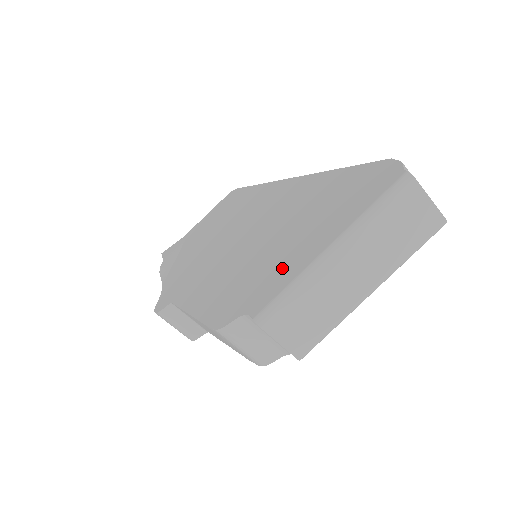
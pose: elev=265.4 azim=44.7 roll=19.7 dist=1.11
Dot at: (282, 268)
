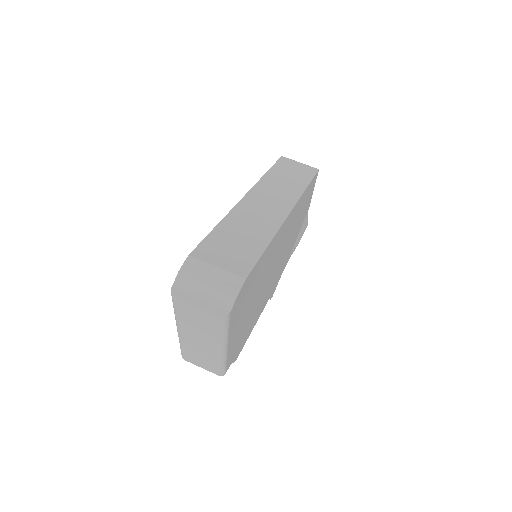
Dot at: occluded
